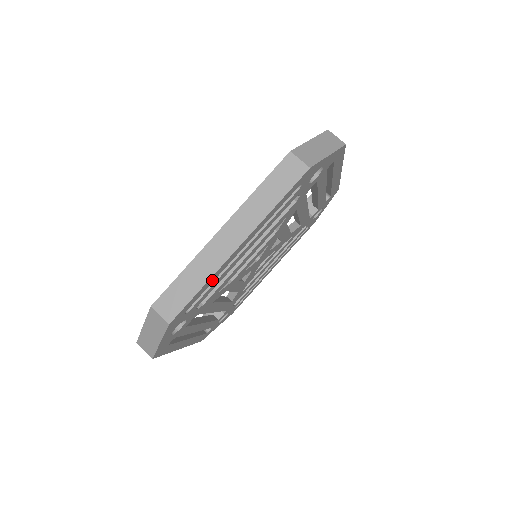
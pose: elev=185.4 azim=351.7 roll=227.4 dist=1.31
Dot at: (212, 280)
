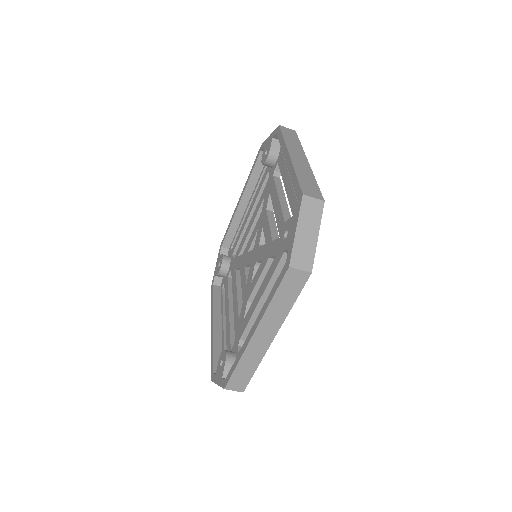
Dot at: occluded
